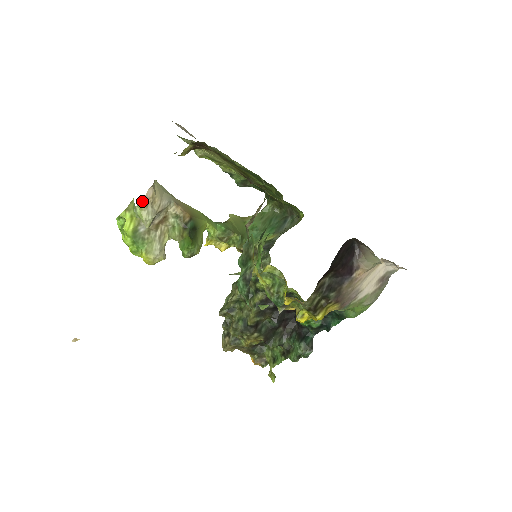
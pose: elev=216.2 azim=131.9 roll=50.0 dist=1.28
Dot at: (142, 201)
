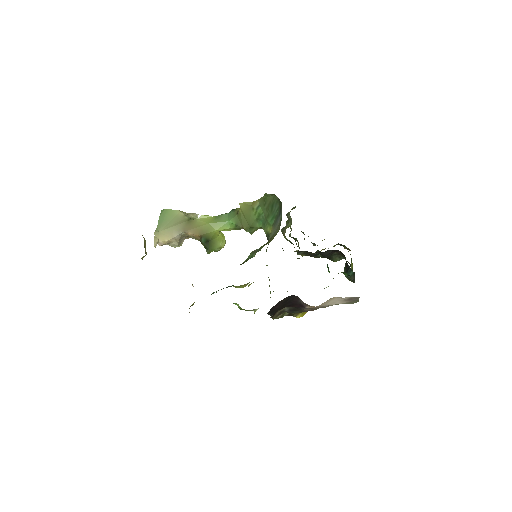
Dot at: occluded
